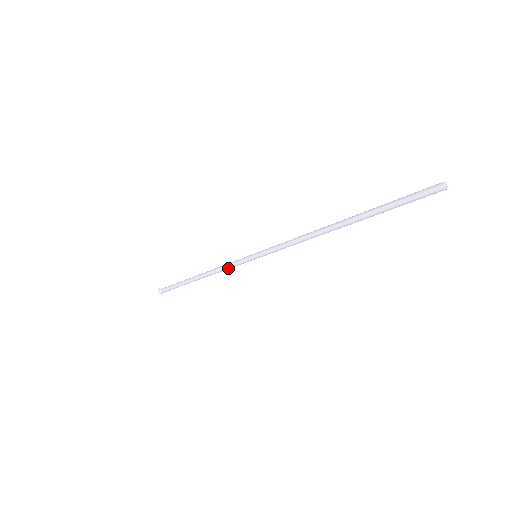
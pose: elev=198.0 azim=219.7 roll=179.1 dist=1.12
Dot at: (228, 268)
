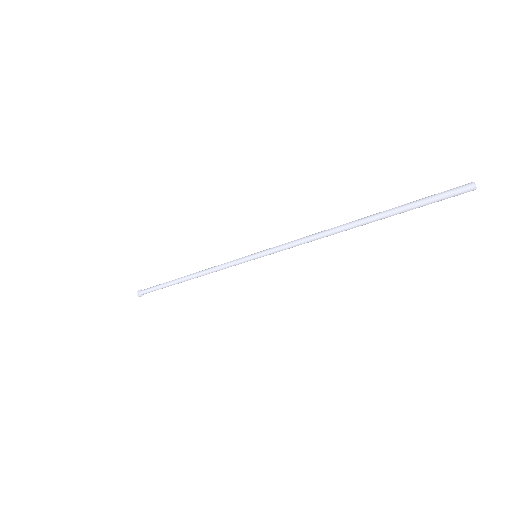
Dot at: occluded
